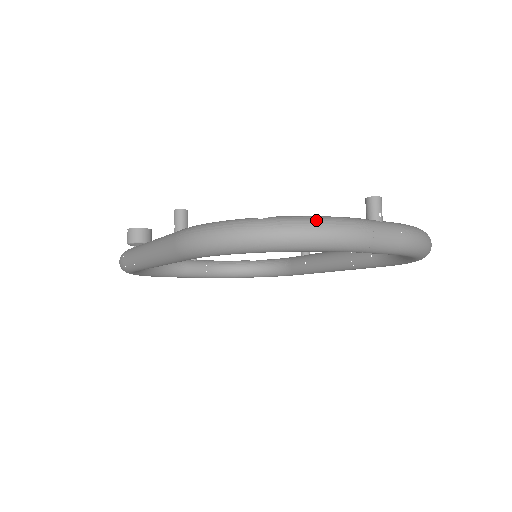
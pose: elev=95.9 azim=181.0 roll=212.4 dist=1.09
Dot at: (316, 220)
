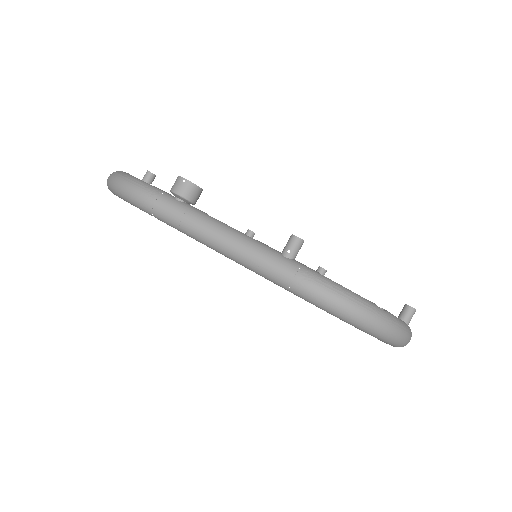
Dot at: (406, 327)
